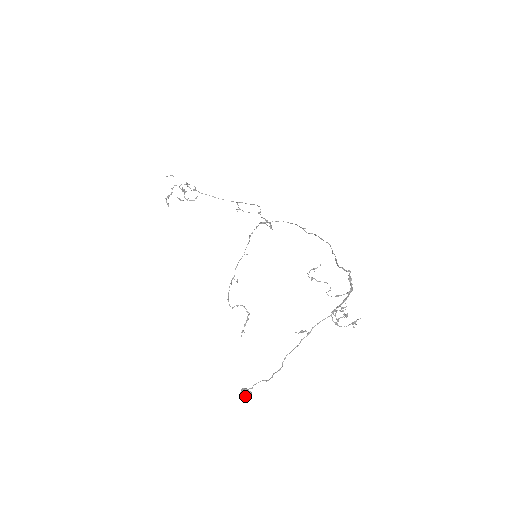
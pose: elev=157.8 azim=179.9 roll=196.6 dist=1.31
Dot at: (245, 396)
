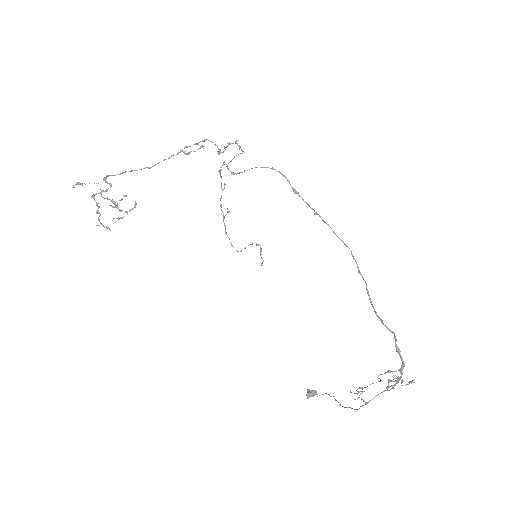
Dot at: (312, 396)
